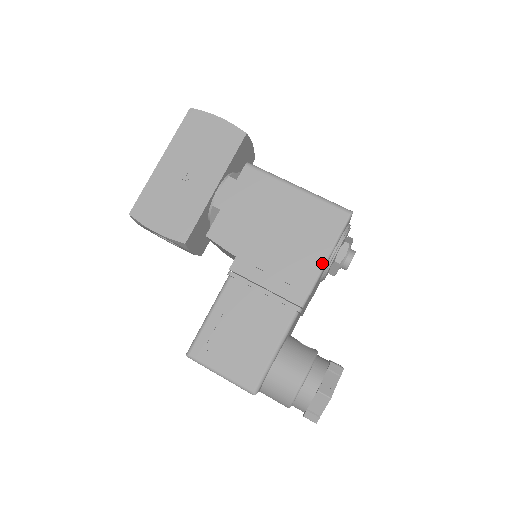
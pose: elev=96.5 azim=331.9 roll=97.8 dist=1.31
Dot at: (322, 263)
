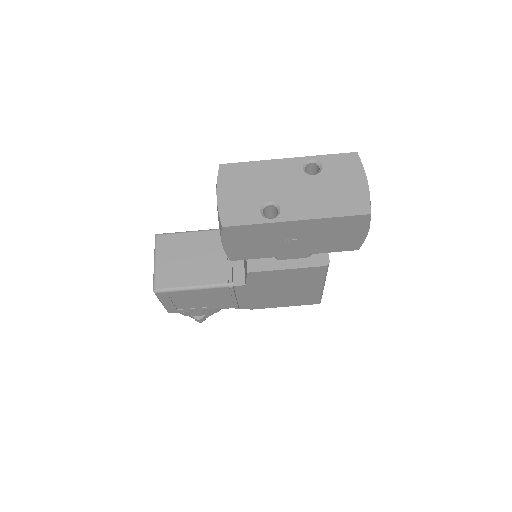
Dot at: (276, 307)
